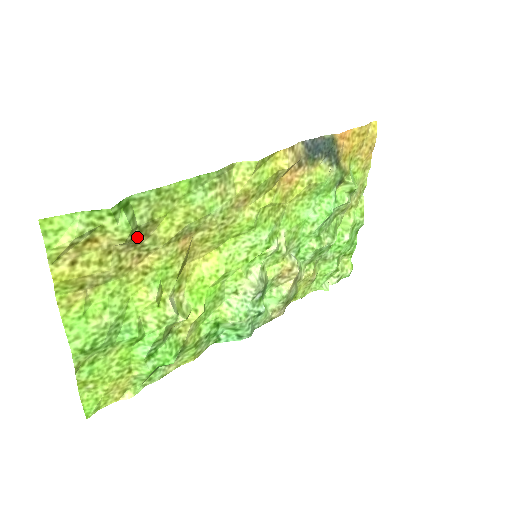
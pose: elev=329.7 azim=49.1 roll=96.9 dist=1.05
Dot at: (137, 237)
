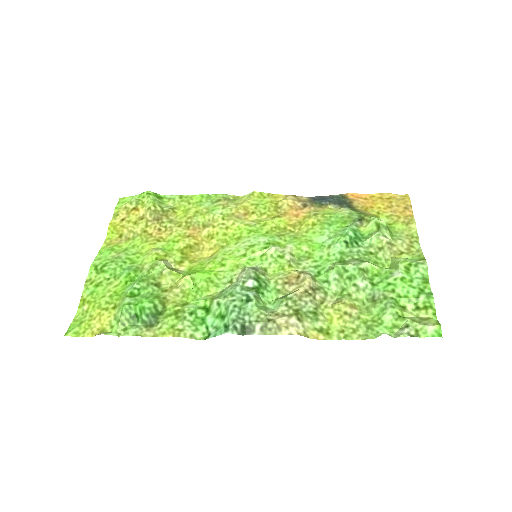
Dot at: (160, 214)
